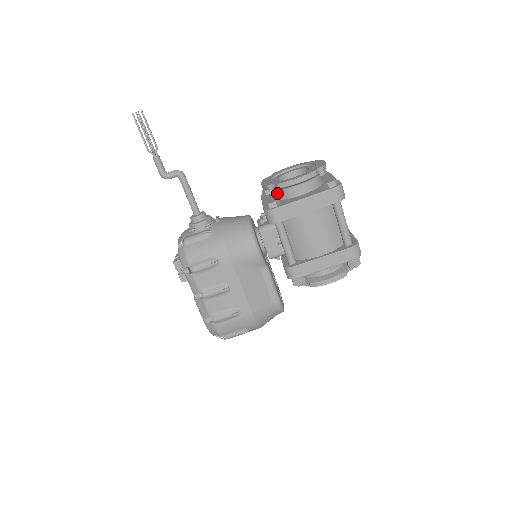
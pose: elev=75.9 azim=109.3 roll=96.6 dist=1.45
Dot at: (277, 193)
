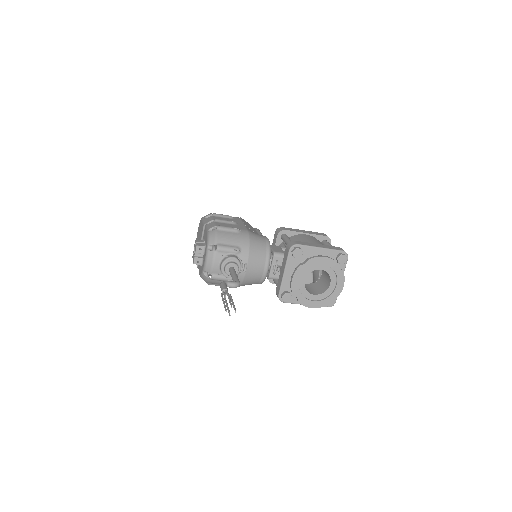
Dot at: occluded
